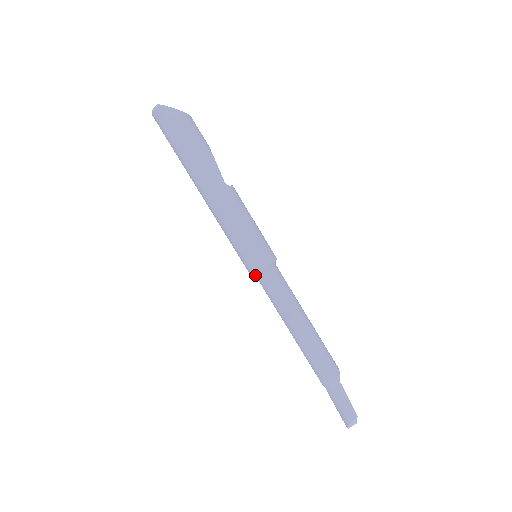
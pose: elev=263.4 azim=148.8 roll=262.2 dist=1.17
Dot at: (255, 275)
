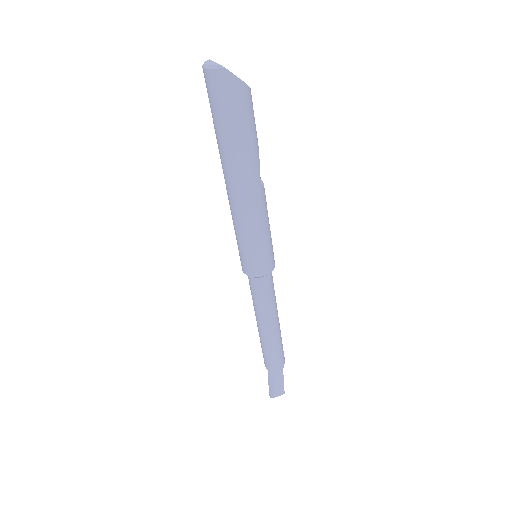
Dot at: (250, 276)
